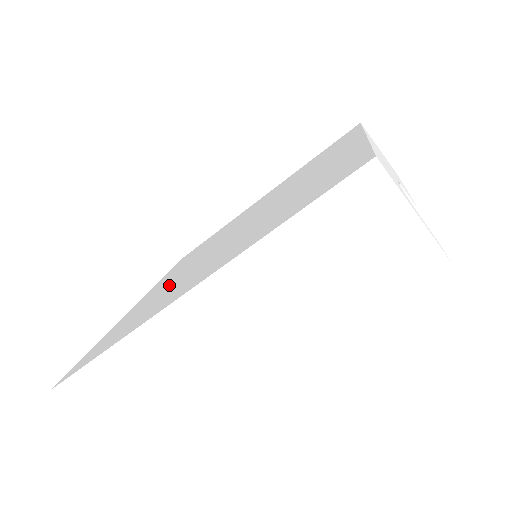
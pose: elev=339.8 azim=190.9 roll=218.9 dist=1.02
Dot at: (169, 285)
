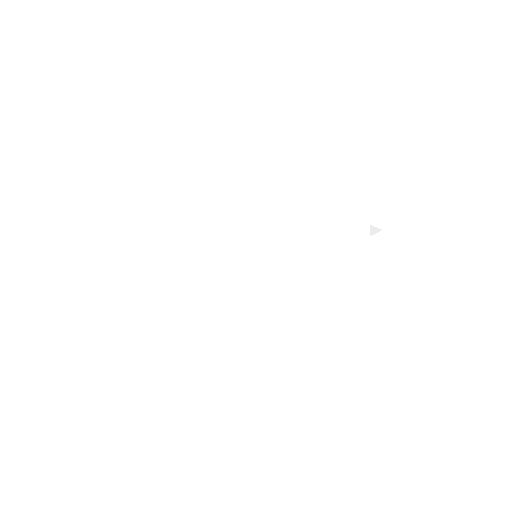
Dot at: (198, 299)
